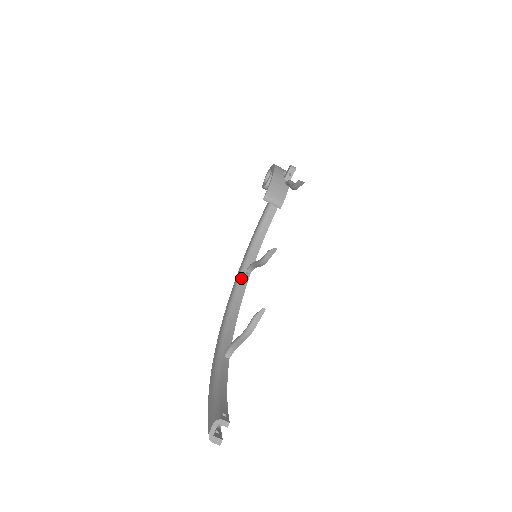
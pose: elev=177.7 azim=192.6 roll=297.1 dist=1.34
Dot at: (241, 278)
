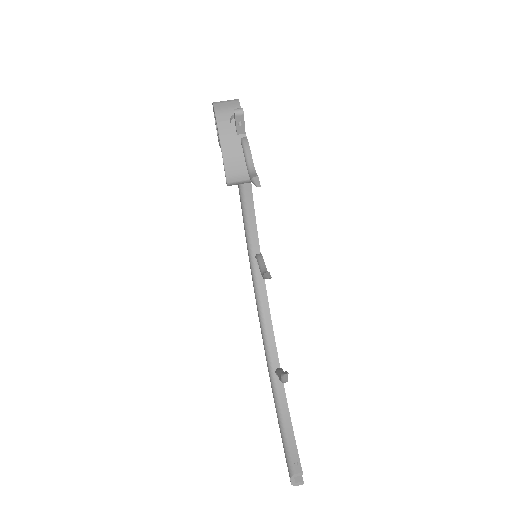
Dot at: (255, 272)
